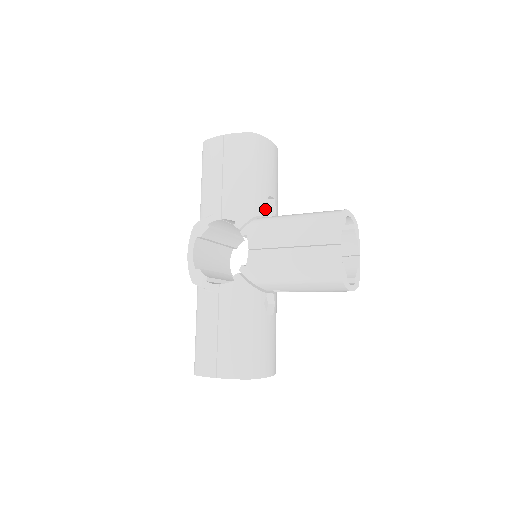
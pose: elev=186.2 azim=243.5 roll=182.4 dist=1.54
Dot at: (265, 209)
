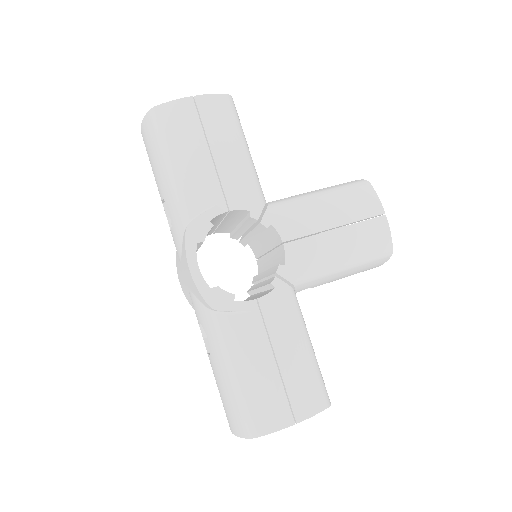
Dot at: occluded
